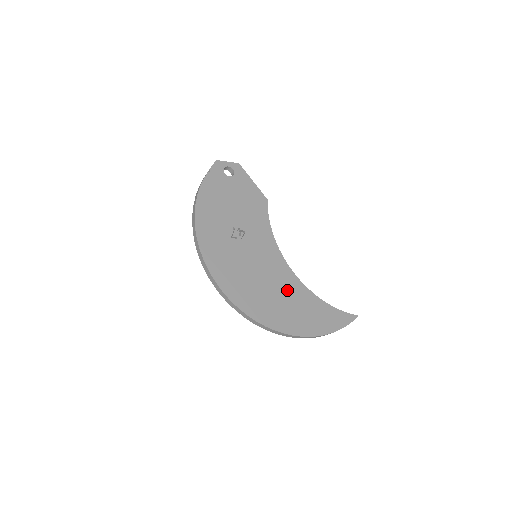
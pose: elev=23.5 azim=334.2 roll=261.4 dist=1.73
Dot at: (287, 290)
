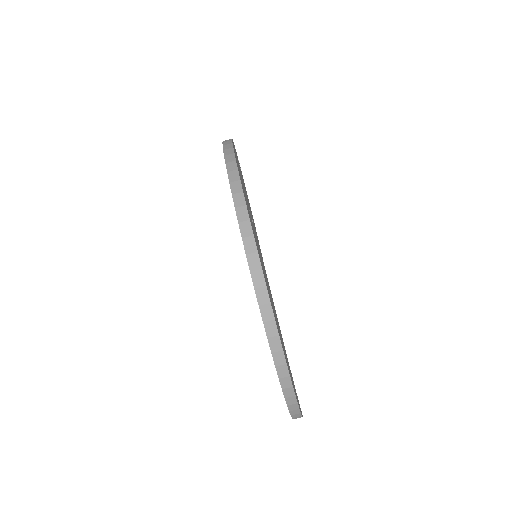
Dot at: occluded
